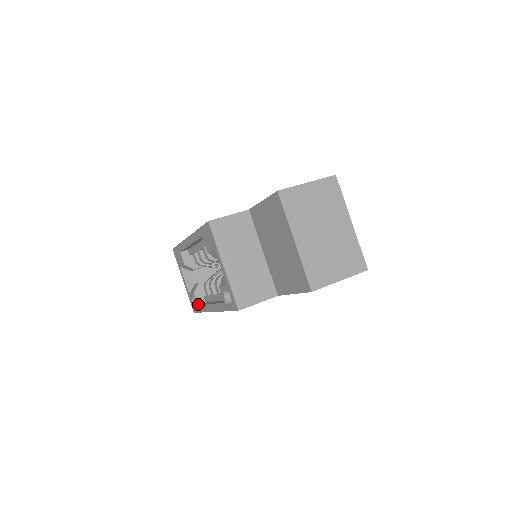
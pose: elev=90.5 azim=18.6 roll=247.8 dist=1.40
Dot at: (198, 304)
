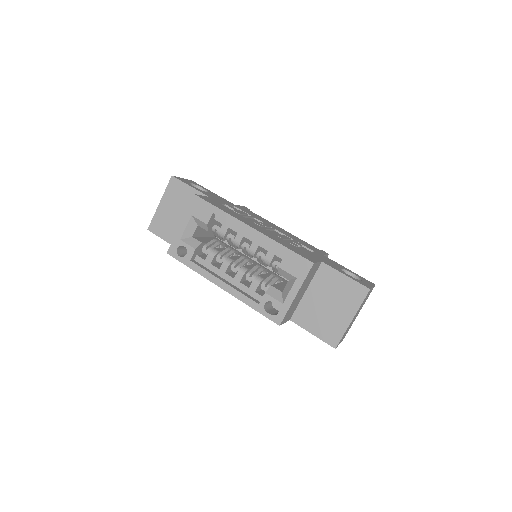
Dot at: (191, 259)
